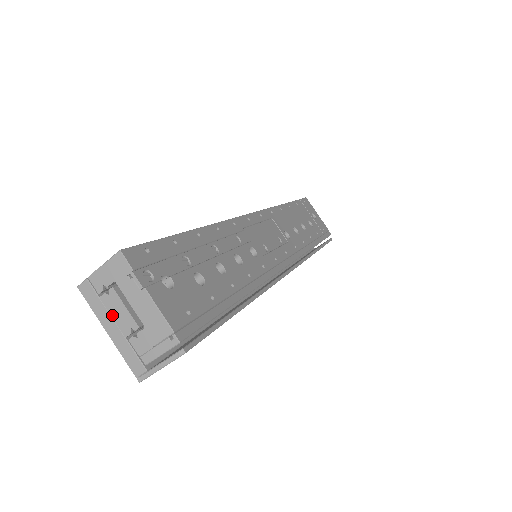
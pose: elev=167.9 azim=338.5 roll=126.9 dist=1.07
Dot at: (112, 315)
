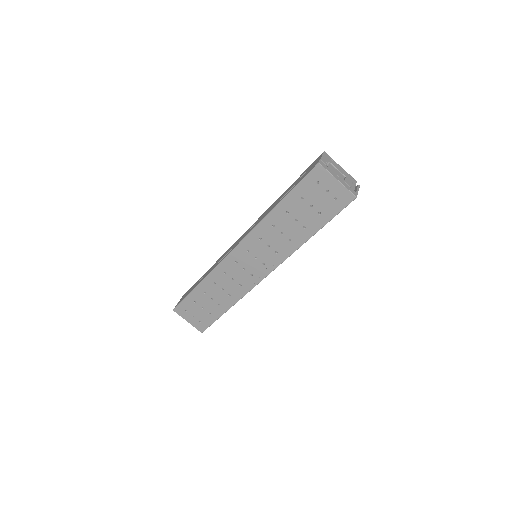
Dot at: (335, 173)
